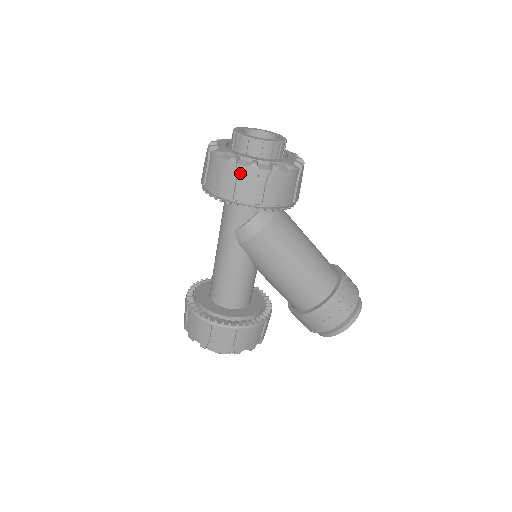
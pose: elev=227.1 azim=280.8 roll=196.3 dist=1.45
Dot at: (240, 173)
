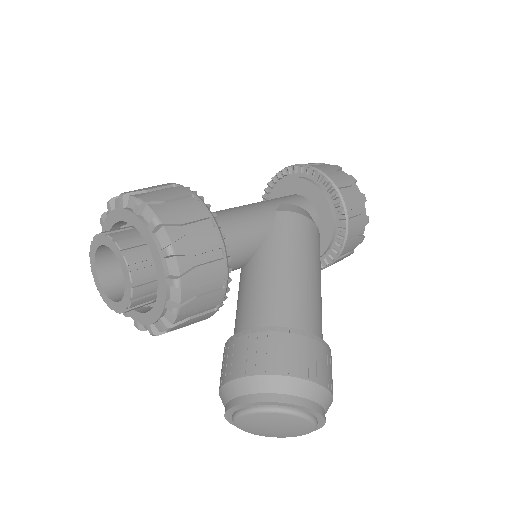
Dot at: (340, 172)
